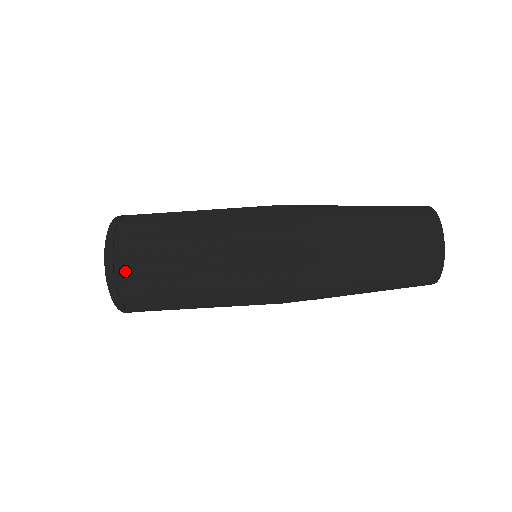
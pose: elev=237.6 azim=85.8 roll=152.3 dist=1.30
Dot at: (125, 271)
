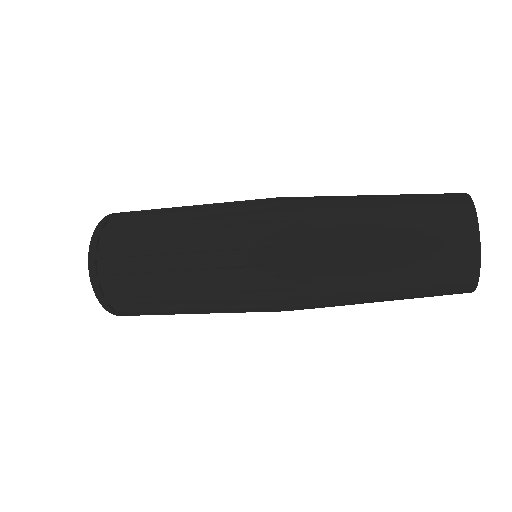
Dot at: (113, 292)
